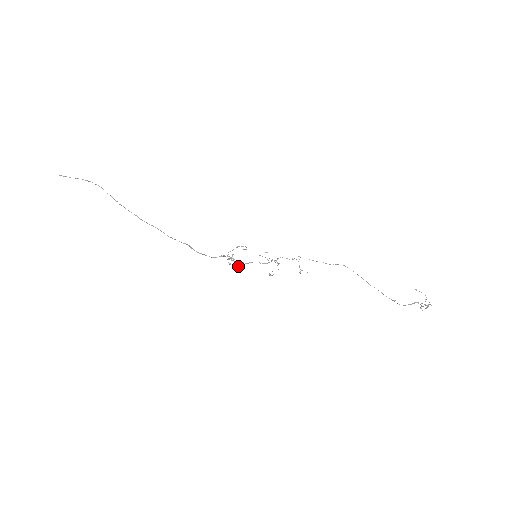
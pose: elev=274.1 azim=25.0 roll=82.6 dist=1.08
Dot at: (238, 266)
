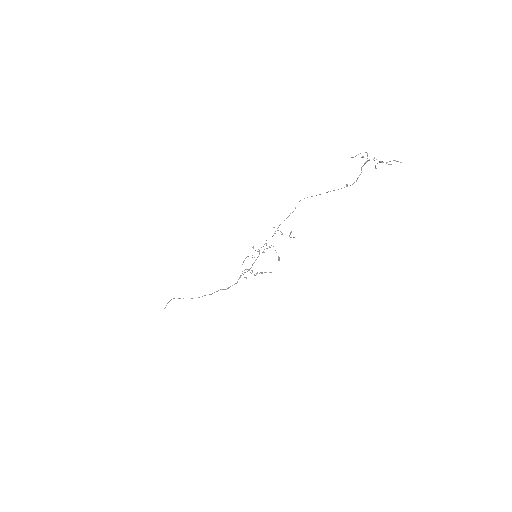
Dot at: occluded
